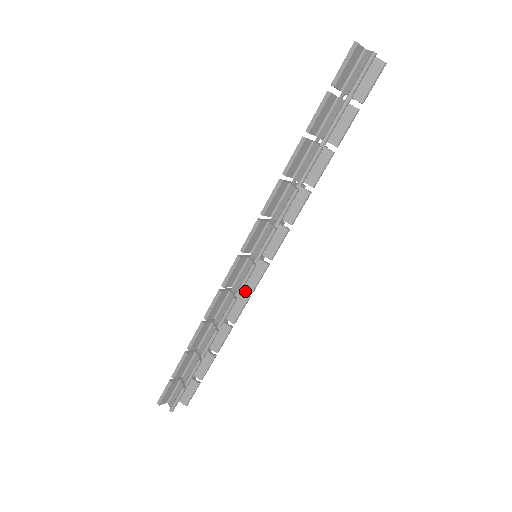
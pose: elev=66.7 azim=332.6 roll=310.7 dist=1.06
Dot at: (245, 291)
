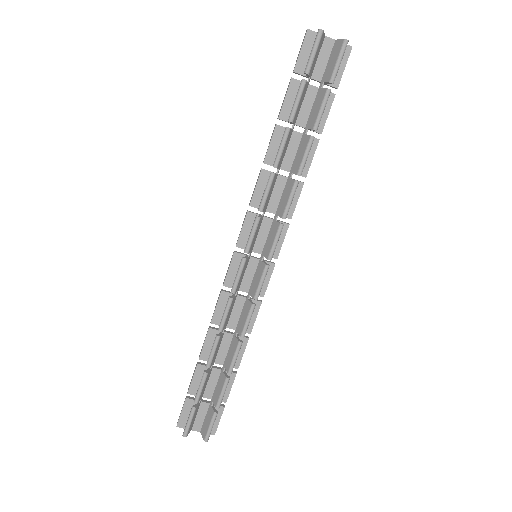
Dot at: (260, 305)
